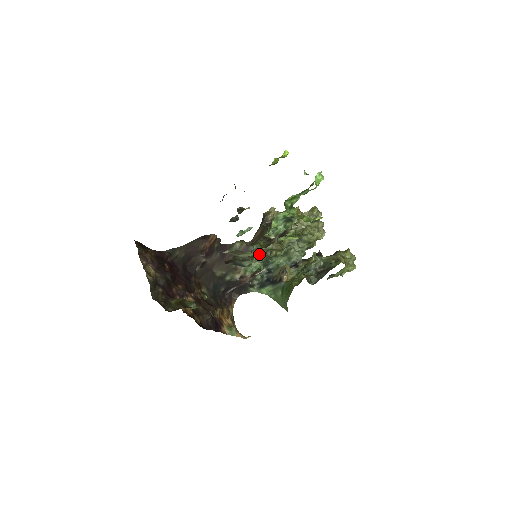
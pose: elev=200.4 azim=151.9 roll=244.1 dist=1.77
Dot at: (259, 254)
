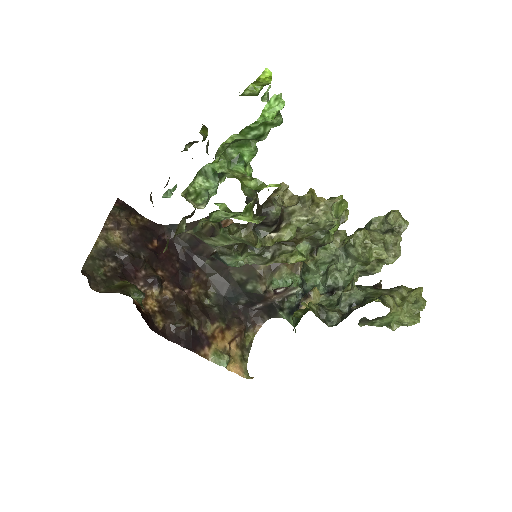
Dot at: (249, 251)
